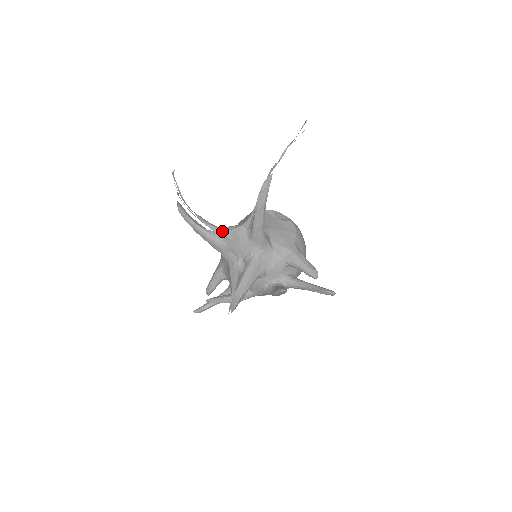
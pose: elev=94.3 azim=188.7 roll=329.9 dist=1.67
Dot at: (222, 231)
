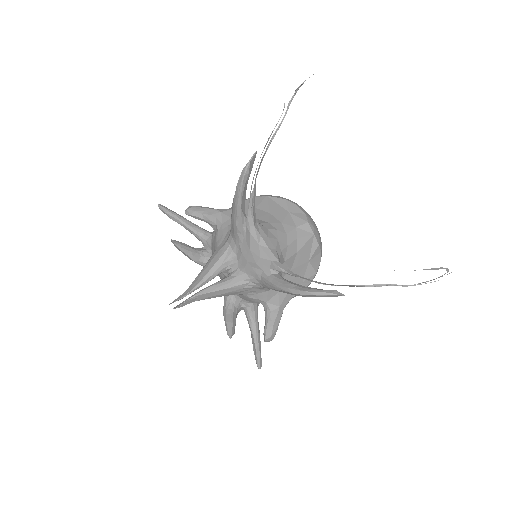
Dot at: (253, 235)
